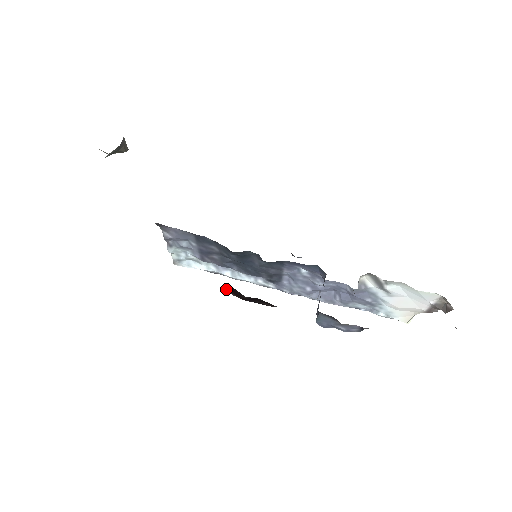
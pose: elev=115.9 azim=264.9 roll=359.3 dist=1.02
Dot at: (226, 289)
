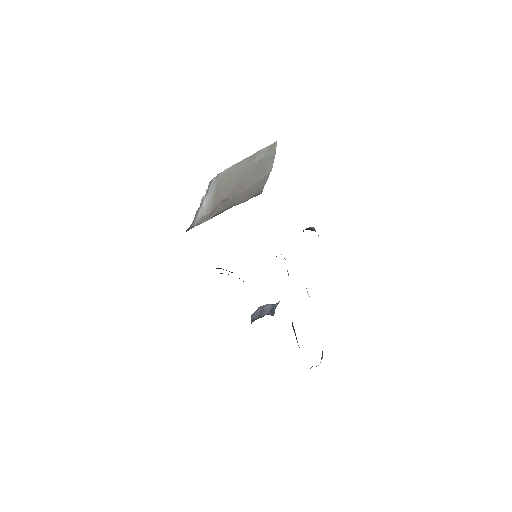
Dot at: occluded
